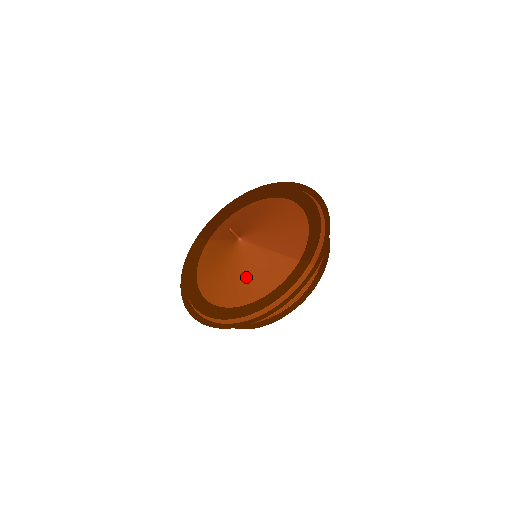
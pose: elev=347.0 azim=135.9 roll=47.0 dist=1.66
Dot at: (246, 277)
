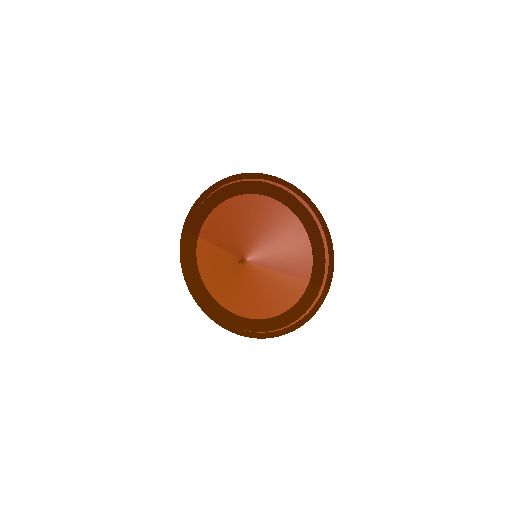
Dot at: (261, 296)
